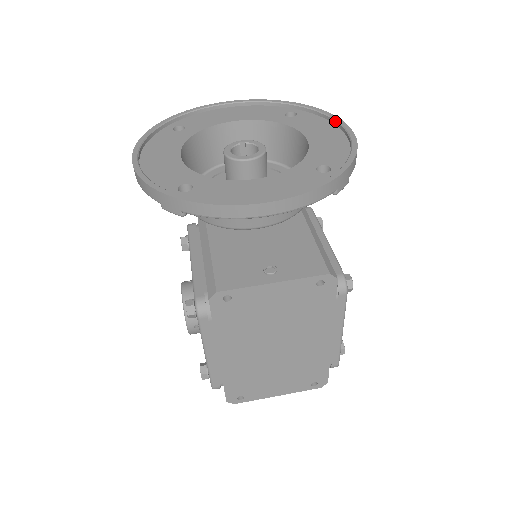
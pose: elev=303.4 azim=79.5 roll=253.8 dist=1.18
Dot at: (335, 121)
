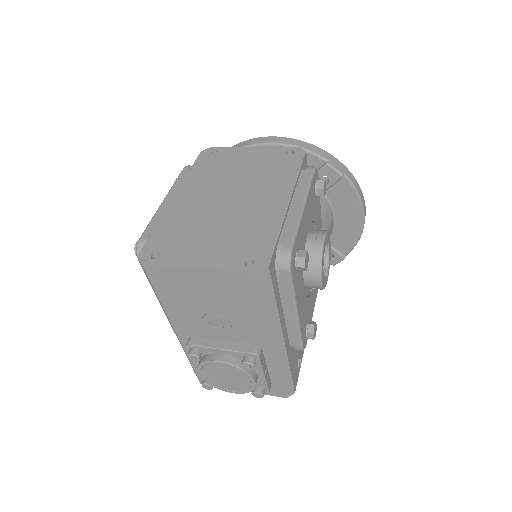
Dot at: occluded
